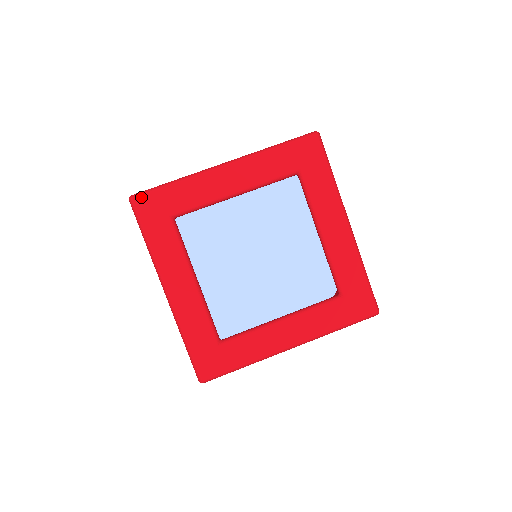
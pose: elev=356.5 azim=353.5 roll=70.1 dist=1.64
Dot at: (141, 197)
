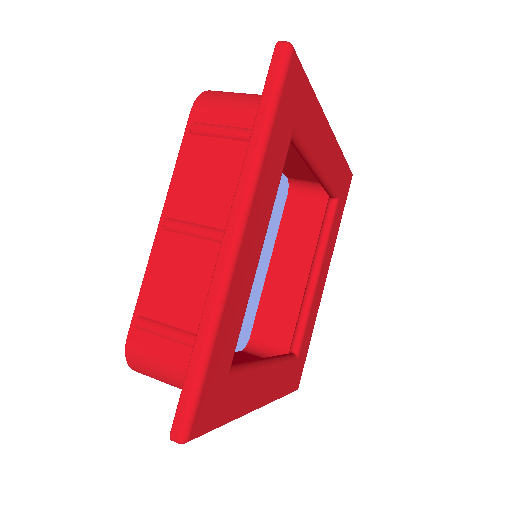
Dot at: (297, 62)
